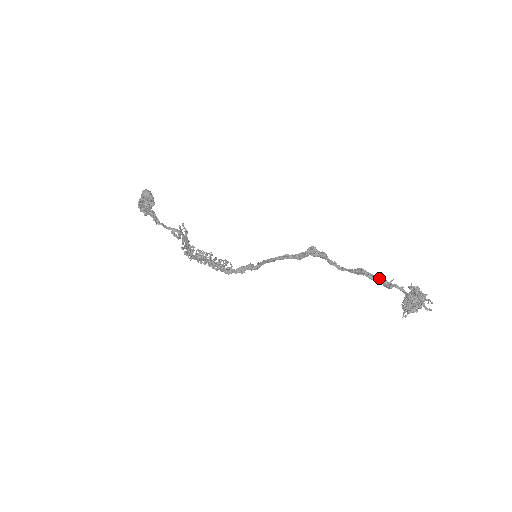
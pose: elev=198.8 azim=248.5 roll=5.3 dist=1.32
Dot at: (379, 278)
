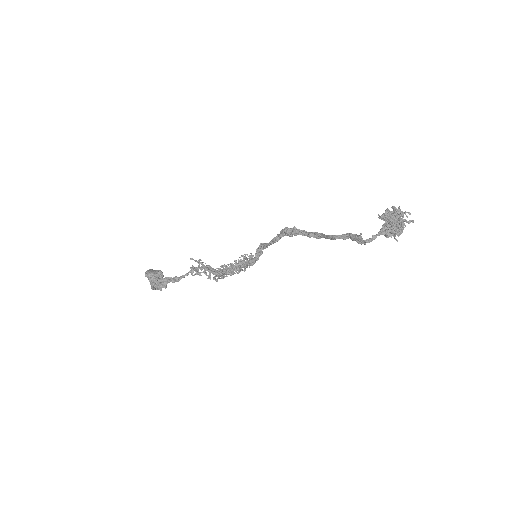
Dot at: (350, 236)
